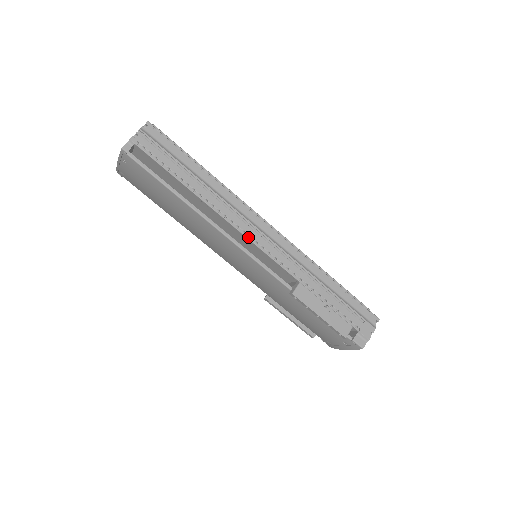
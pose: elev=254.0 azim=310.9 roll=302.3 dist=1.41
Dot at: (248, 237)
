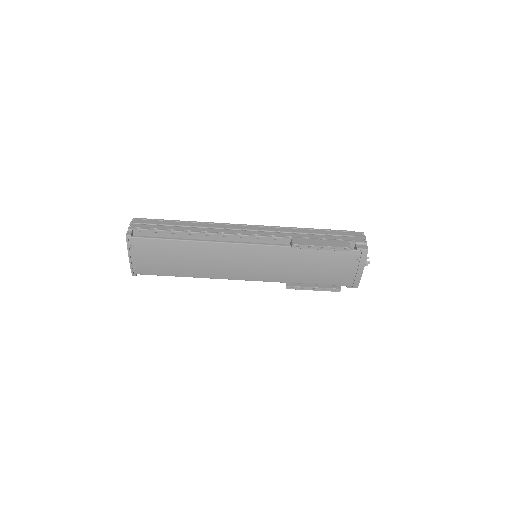
Dot at: (239, 235)
